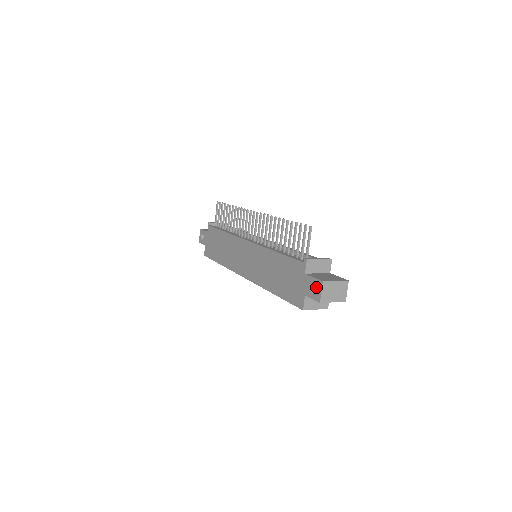
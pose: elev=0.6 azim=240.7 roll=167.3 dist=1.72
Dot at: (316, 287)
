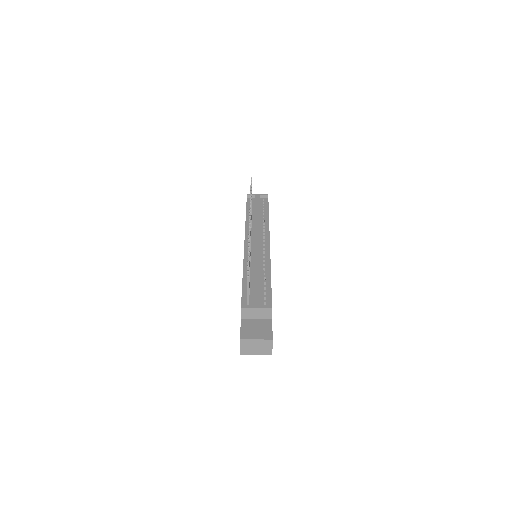
Dot at: occluded
